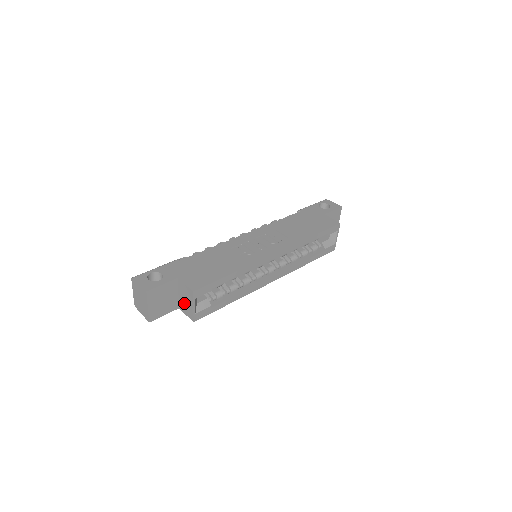
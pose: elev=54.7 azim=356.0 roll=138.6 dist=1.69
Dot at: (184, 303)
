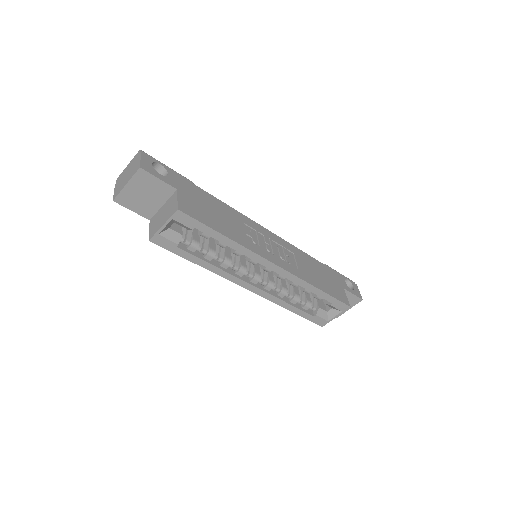
Dot at: (159, 217)
